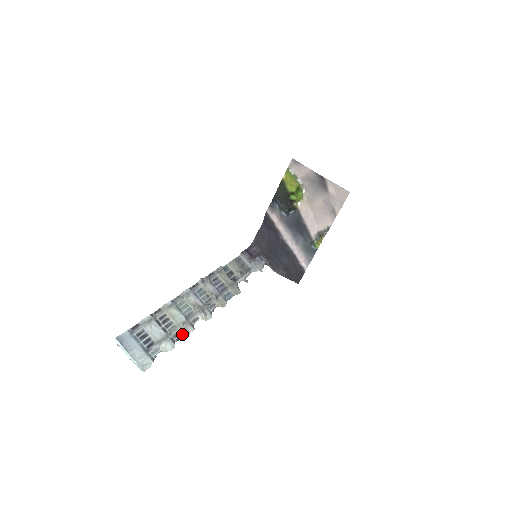
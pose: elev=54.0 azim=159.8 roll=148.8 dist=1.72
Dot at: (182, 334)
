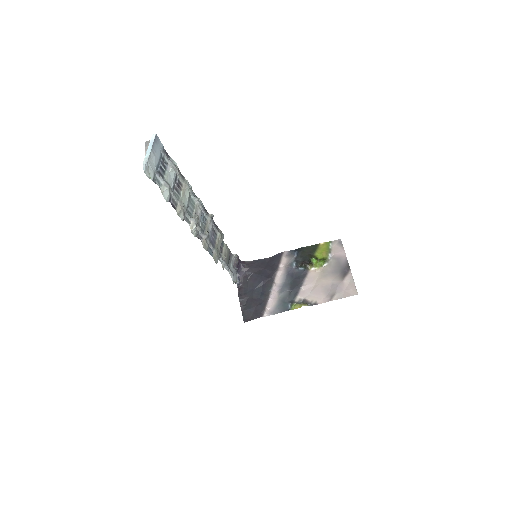
Dot at: (176, 208)
